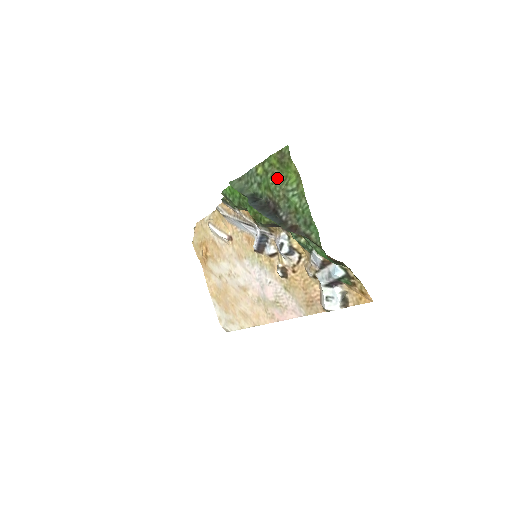
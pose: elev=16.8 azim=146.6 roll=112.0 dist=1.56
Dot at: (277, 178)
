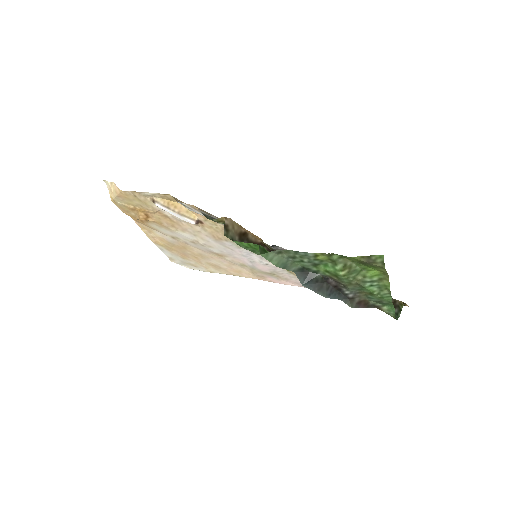
Dot at: (350, 270)
